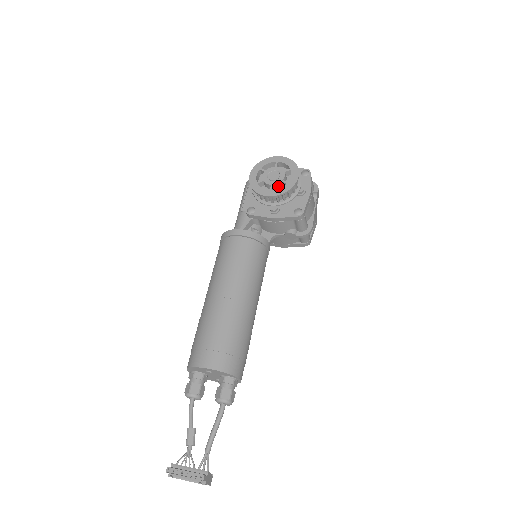
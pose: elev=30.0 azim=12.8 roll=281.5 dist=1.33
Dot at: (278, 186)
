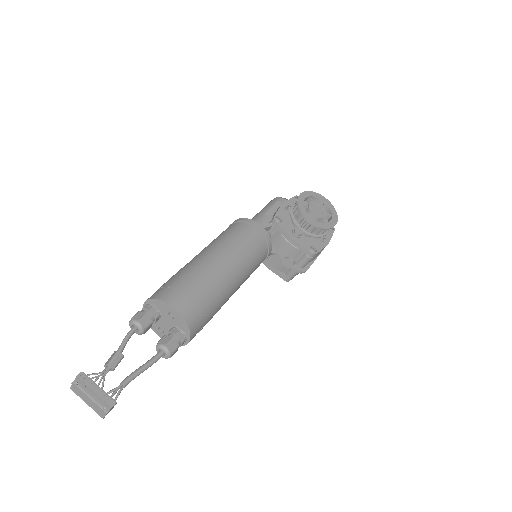
Dot at: (316, 219)
